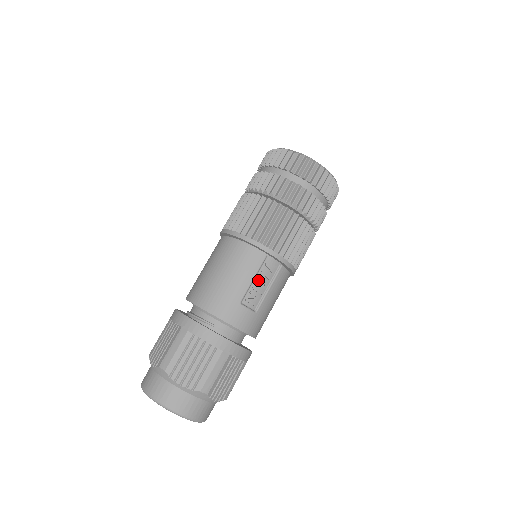
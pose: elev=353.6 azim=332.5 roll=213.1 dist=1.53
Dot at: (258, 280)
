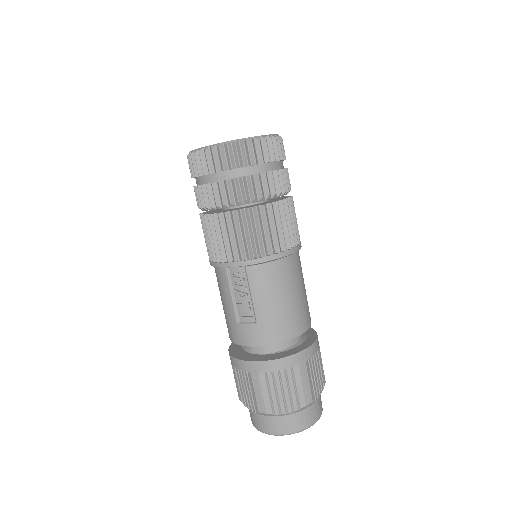
Dot at: (237, 294)
